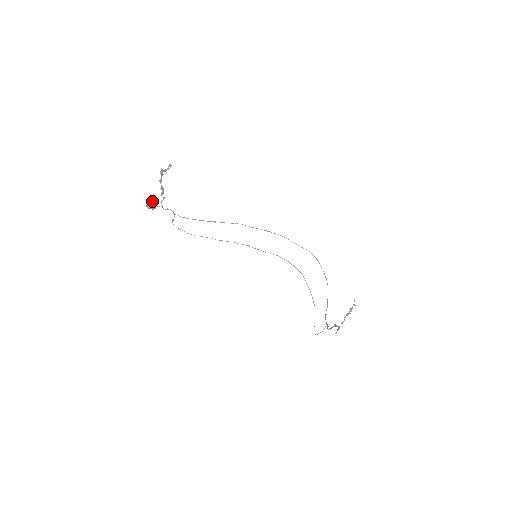
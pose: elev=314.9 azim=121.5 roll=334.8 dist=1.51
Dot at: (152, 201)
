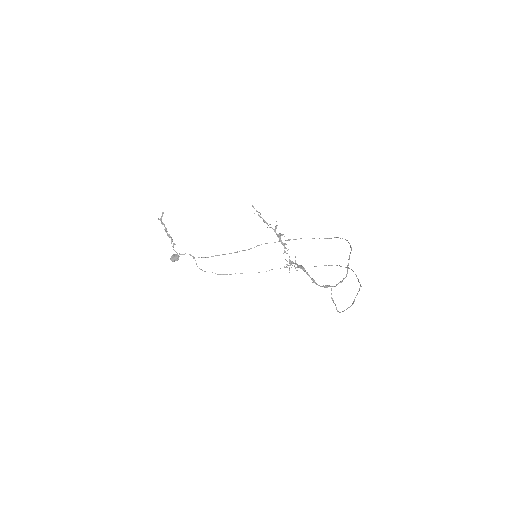
Dot at: (175, 254)
